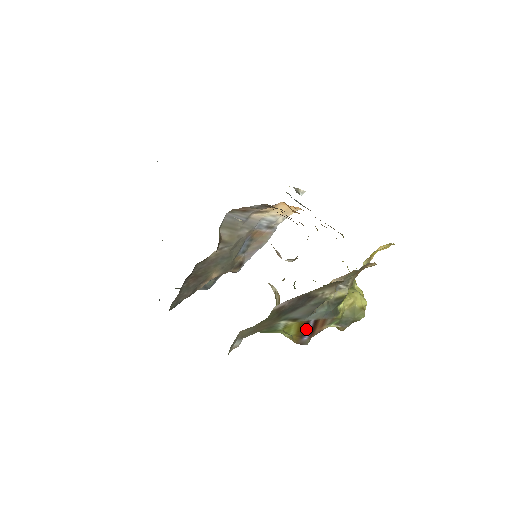
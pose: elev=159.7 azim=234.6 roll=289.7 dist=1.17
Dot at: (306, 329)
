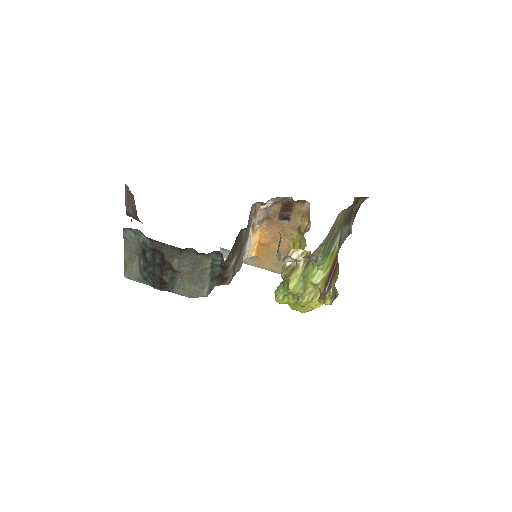
Dot at: (332, 271)
